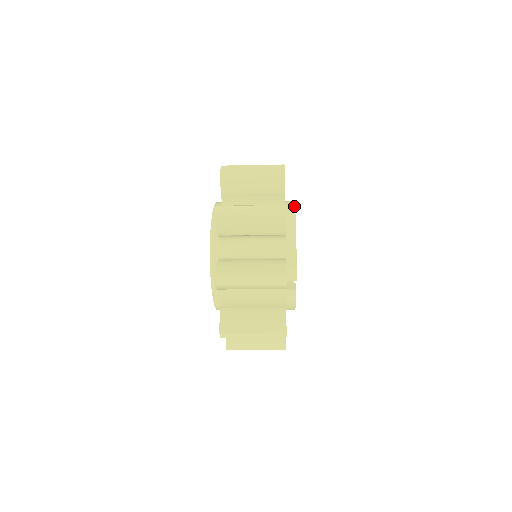
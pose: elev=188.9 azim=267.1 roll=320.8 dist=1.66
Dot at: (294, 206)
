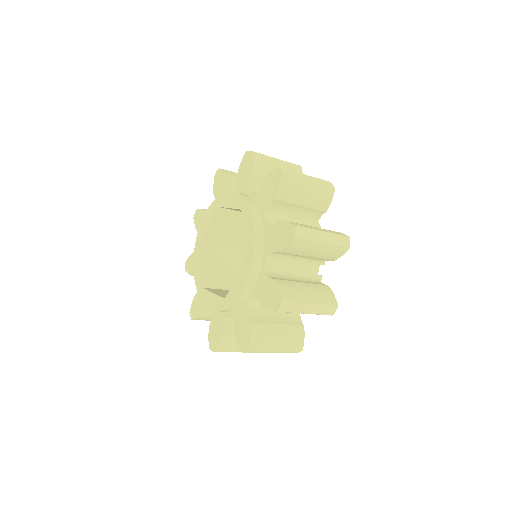
Dot at: occluded
